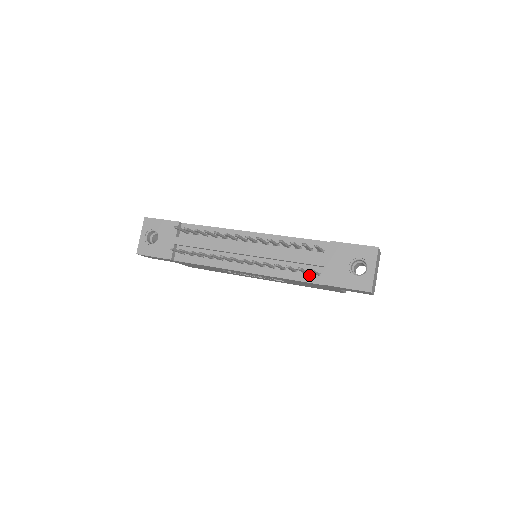
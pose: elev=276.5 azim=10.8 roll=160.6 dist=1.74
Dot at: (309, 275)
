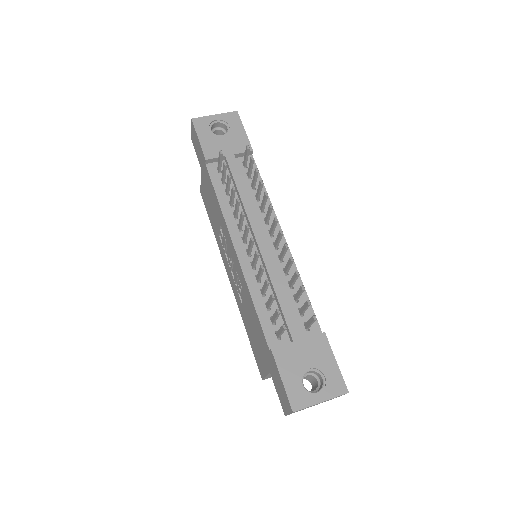
Dot at: (272, 327)
